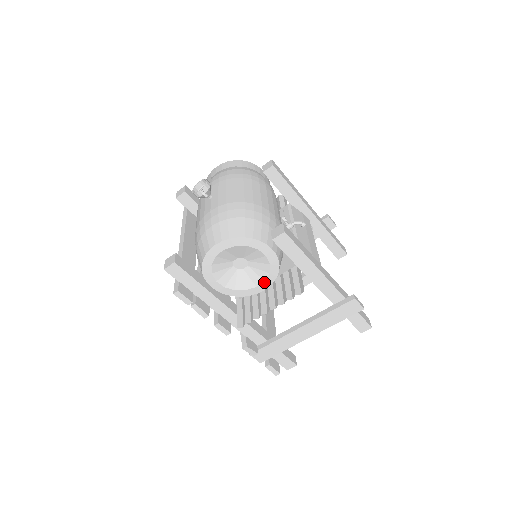
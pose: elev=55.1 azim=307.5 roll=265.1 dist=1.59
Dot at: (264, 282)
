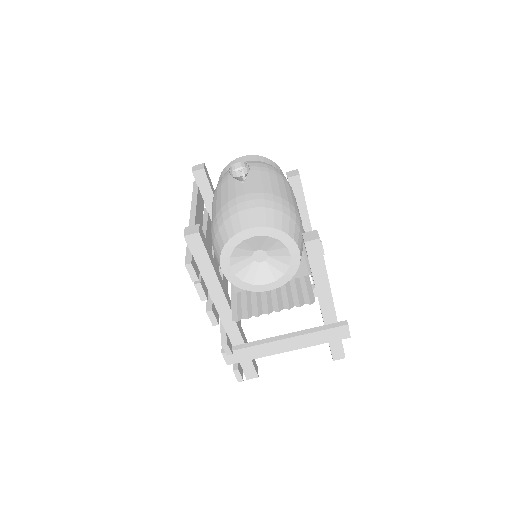
Dot at: (275, 282)
